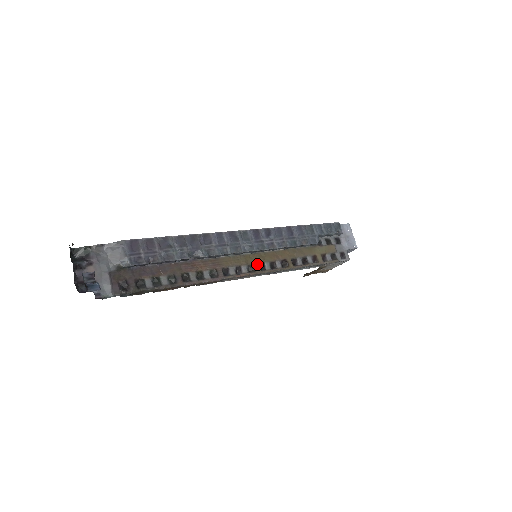
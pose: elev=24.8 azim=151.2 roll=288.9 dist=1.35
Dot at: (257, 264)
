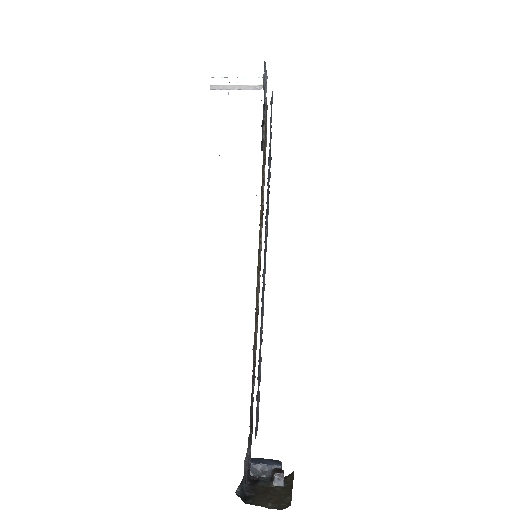
Dot at: (260, 261)
